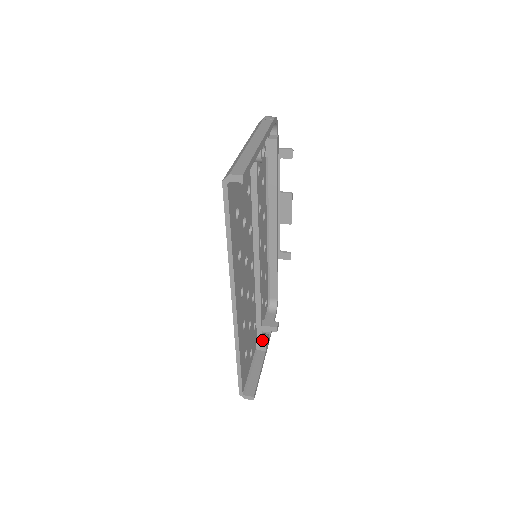
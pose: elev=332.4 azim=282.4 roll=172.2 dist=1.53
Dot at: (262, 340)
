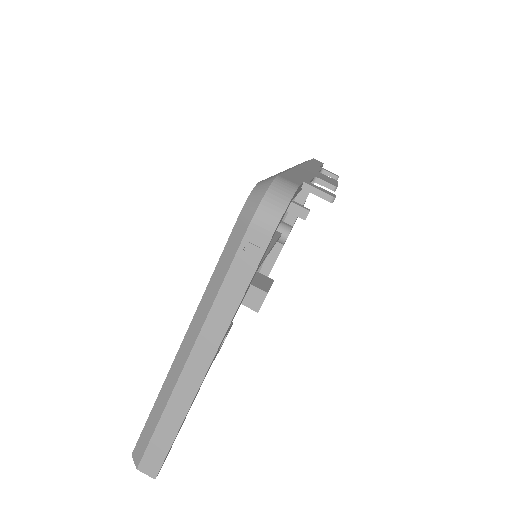
Dot at: (280, 241)
